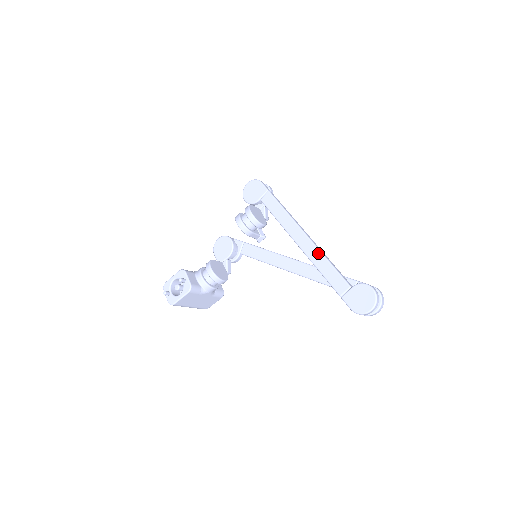
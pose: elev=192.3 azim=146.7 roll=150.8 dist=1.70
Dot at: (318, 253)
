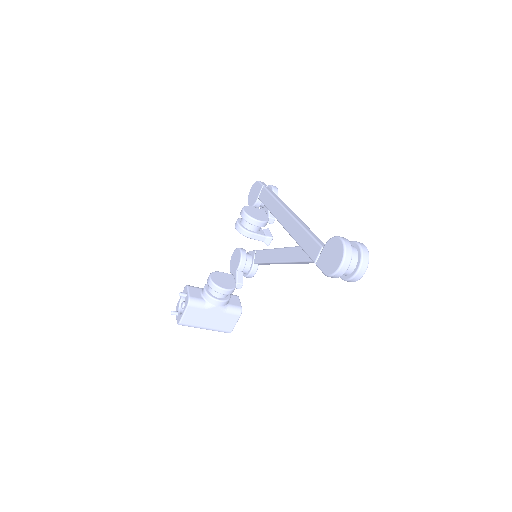
Dot at: (296, 225)
